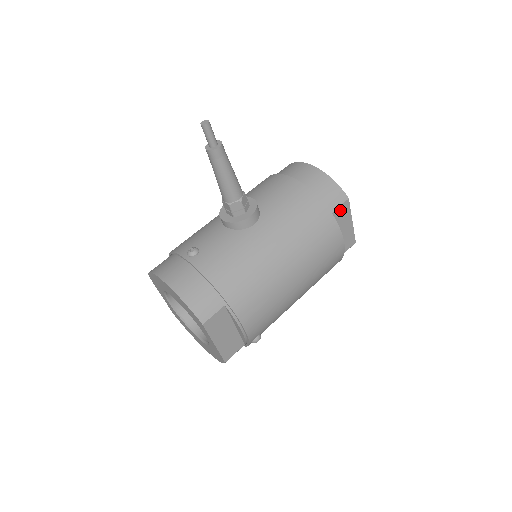
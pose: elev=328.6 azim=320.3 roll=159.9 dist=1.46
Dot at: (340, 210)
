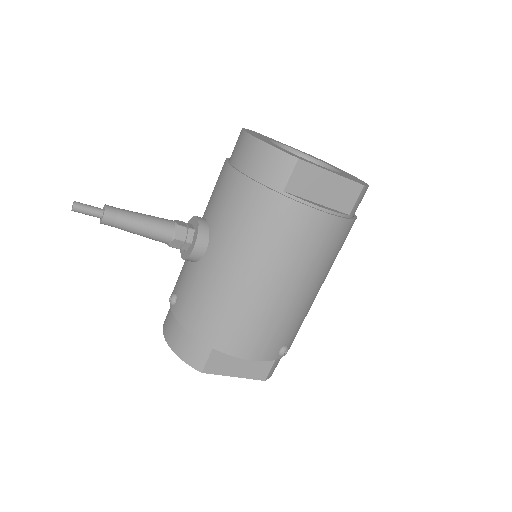
Dot at: (296, 179)
